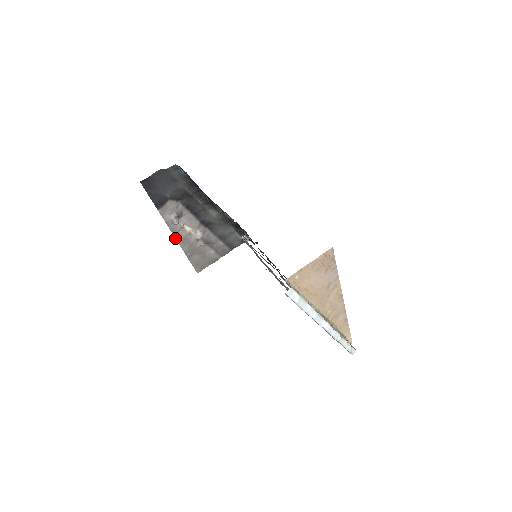
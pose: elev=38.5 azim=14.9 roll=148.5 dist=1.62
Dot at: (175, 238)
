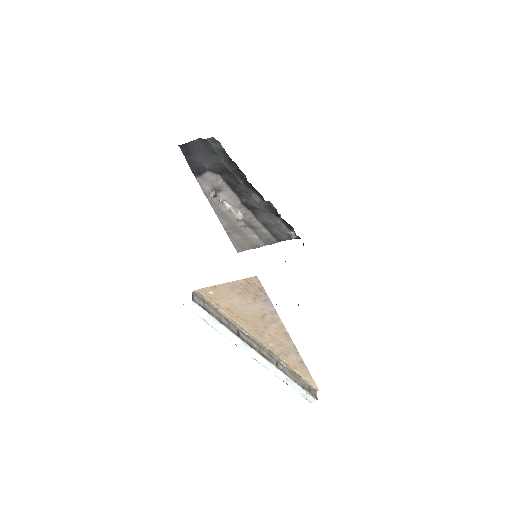
Dot at: (214, 211)
